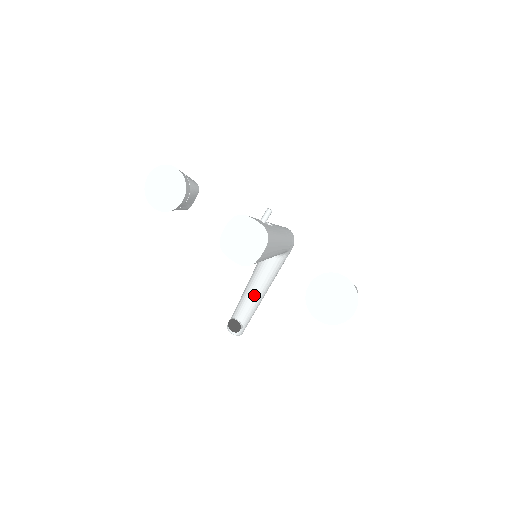
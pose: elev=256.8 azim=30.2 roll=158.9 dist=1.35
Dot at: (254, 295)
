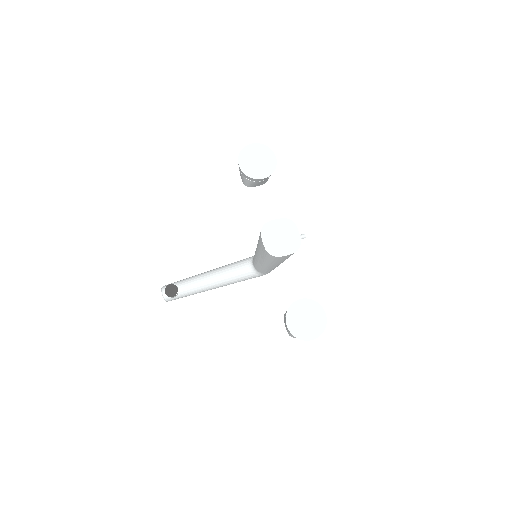
Dot at: (209, 282)
